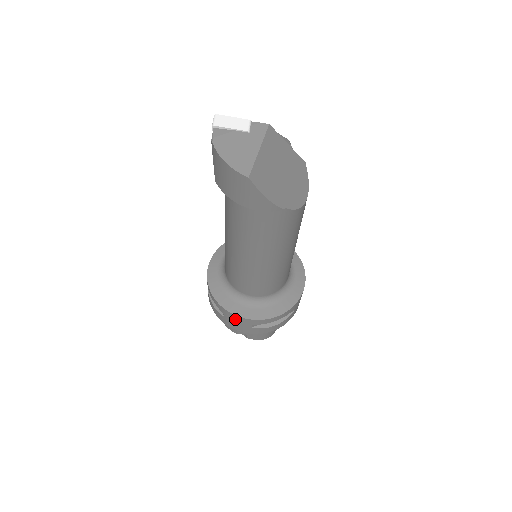
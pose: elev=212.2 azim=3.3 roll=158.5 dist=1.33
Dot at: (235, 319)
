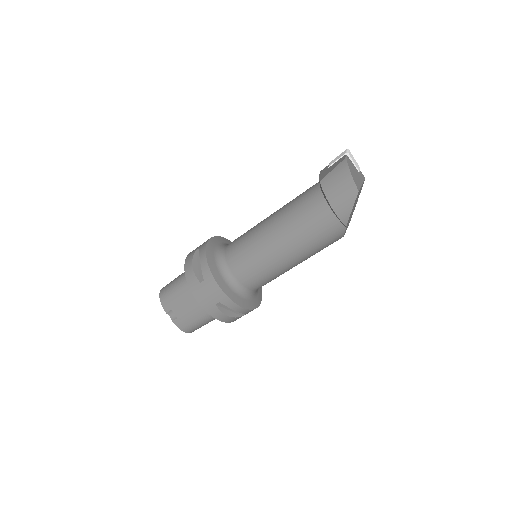
Dot at: (212, 289)
